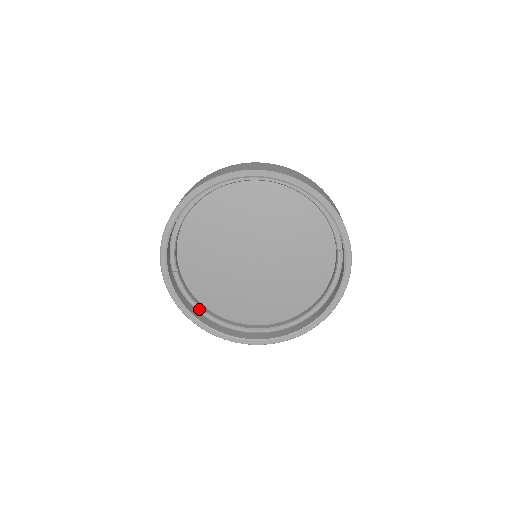
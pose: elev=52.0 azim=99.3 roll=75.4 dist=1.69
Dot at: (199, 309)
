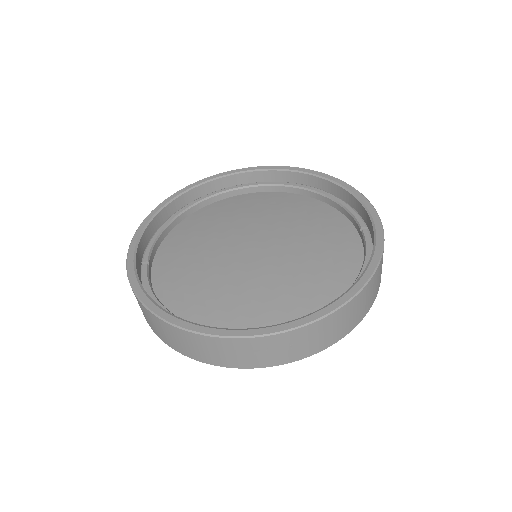
Dot at: occluded
